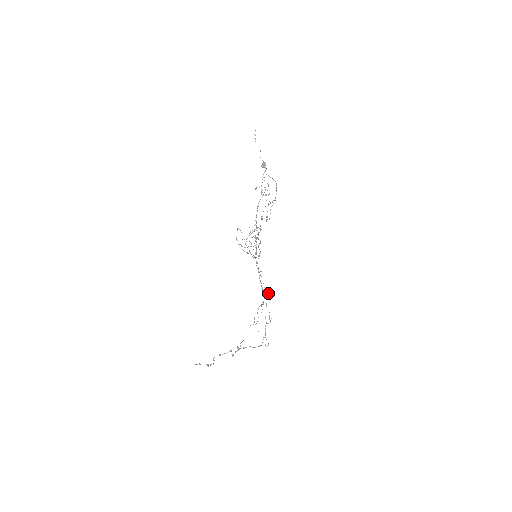
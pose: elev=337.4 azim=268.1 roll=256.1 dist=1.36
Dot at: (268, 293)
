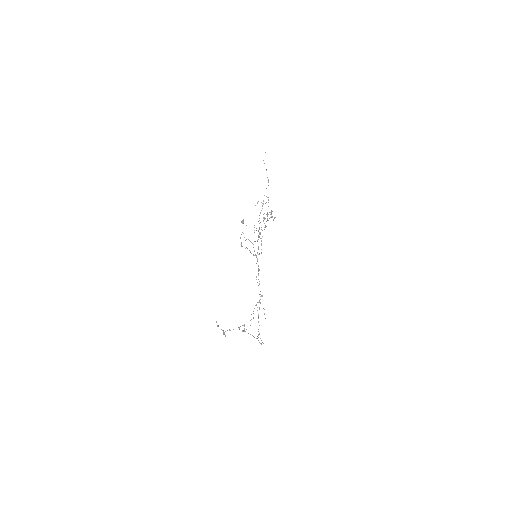
Dot at: (262, 295)
